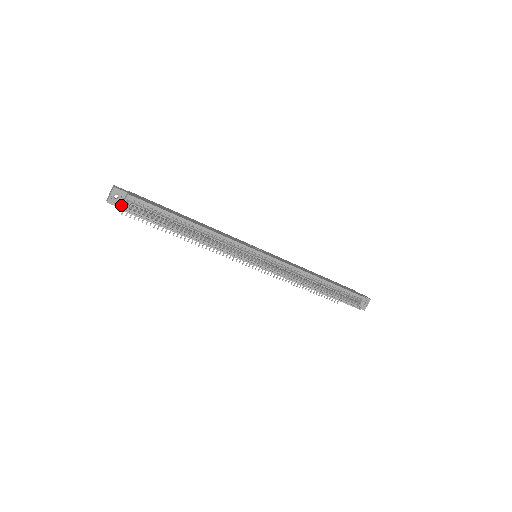
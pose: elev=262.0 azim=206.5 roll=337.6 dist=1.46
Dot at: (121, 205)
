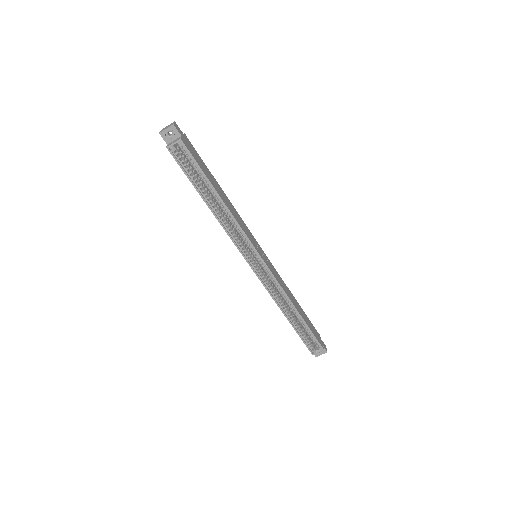
Dot at: (170, 143)
